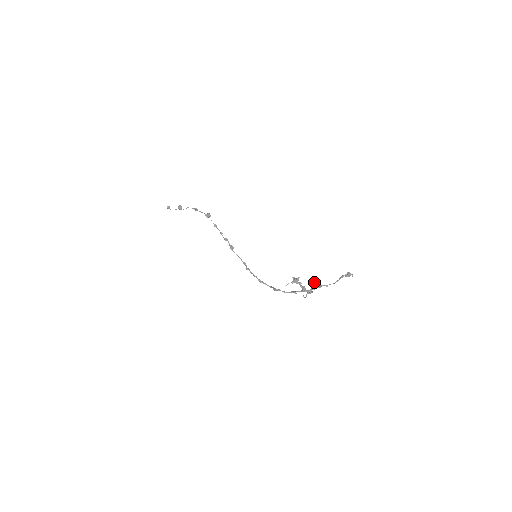
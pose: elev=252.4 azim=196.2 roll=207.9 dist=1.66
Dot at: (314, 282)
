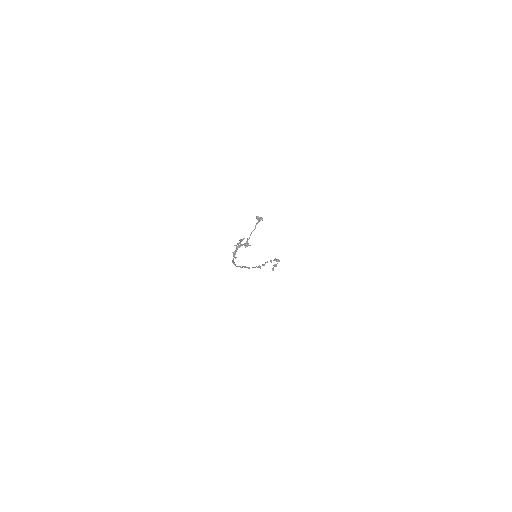
Dot at: (249, 245)
